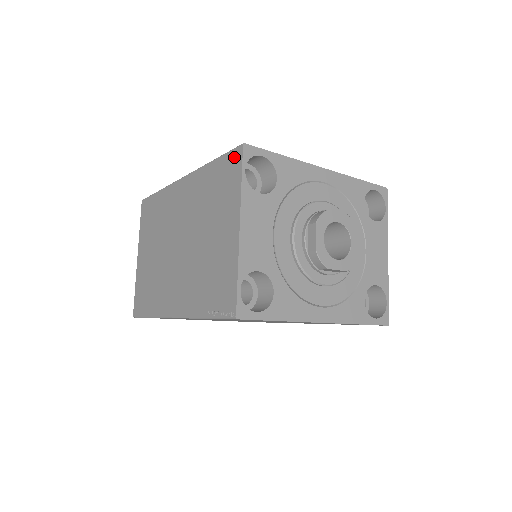
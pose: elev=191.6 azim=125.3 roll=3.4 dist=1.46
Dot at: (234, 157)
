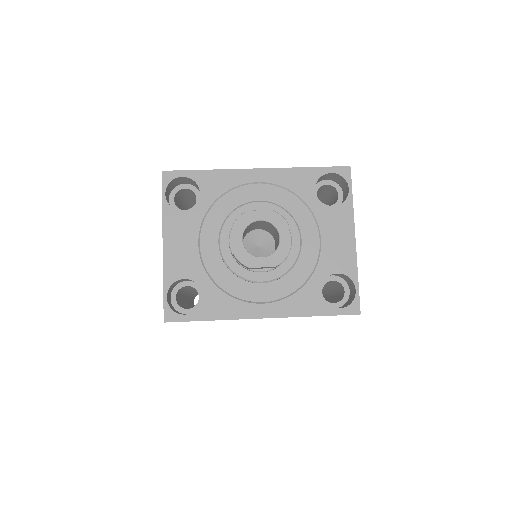
Dot at: occluded
